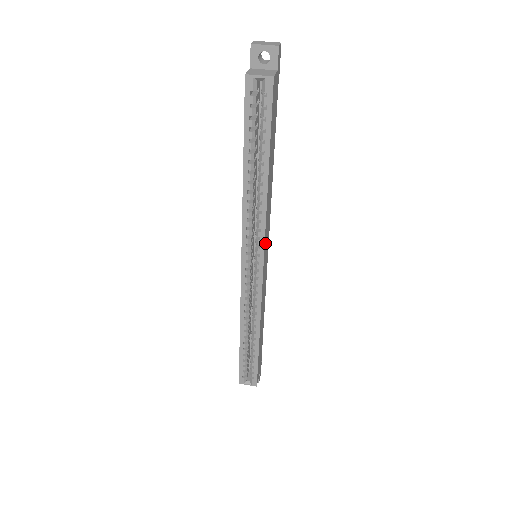
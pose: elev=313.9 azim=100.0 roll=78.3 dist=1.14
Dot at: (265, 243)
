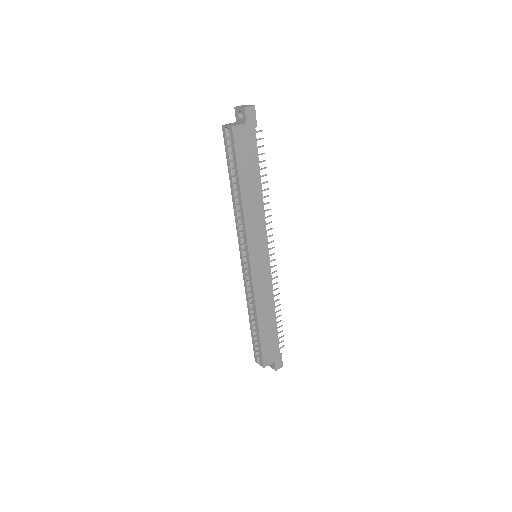
Dot at: (251, 244)
